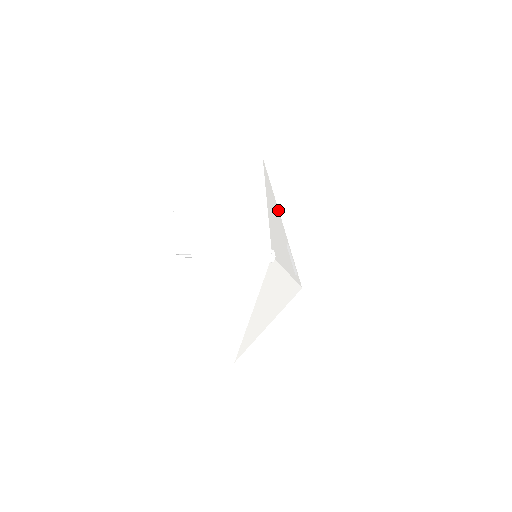
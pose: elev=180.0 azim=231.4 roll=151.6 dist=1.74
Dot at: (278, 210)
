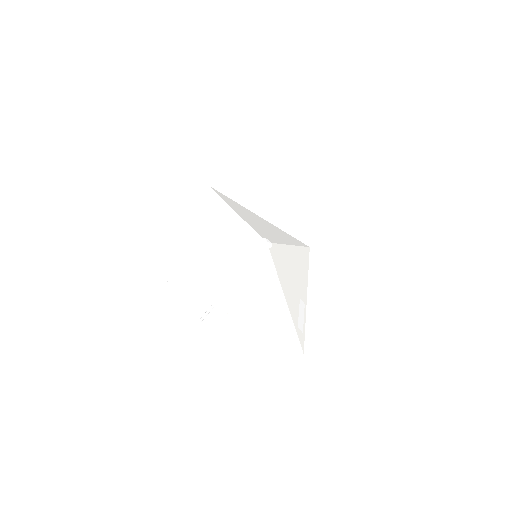
Dot at: (307, 280)
